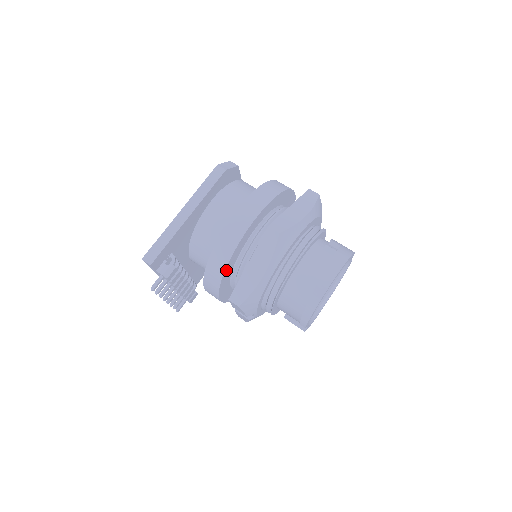
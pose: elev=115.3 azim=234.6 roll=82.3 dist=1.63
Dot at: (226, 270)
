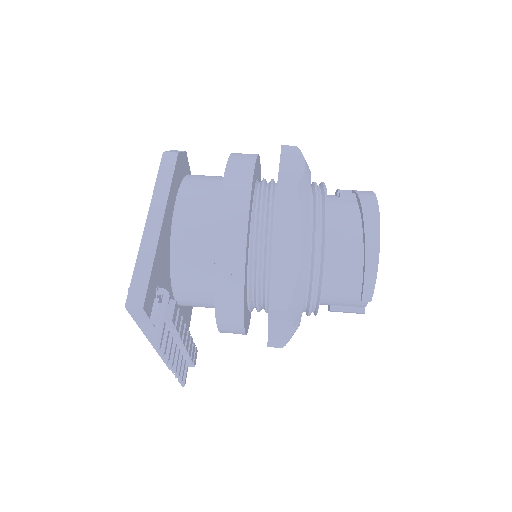
Dot at: (244, 273)
